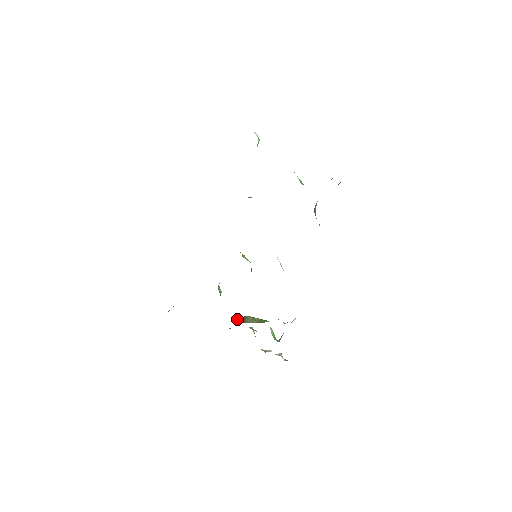
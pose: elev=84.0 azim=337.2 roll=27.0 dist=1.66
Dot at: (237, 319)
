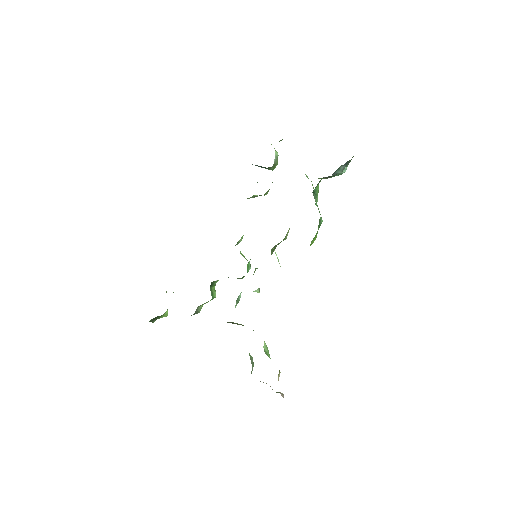
Dot at: occluded
